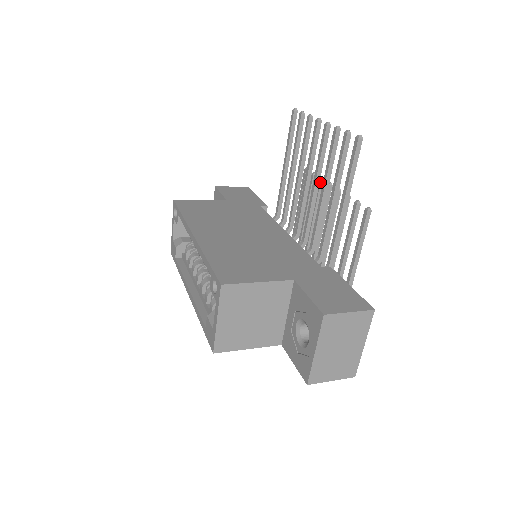
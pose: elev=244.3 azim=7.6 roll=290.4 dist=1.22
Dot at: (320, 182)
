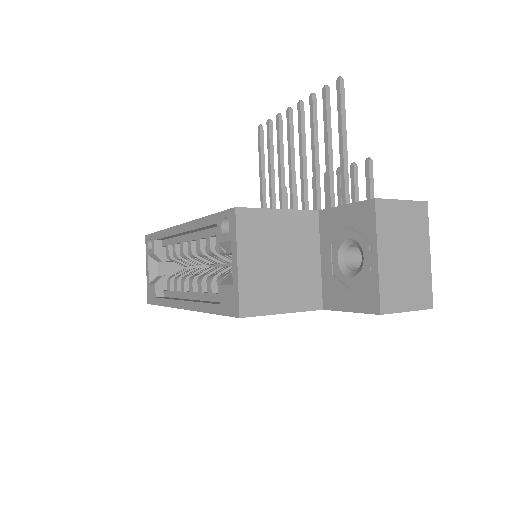
Dot at: occluded
